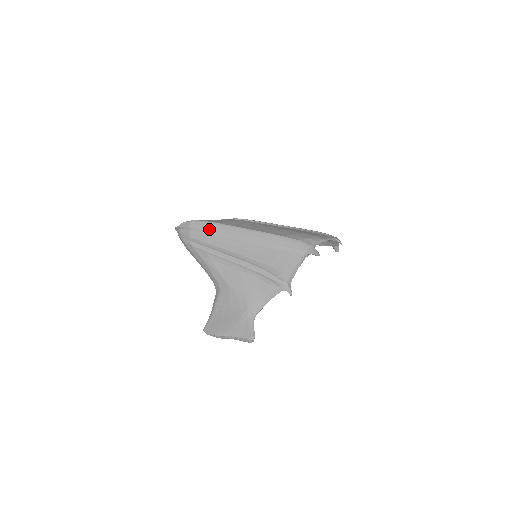
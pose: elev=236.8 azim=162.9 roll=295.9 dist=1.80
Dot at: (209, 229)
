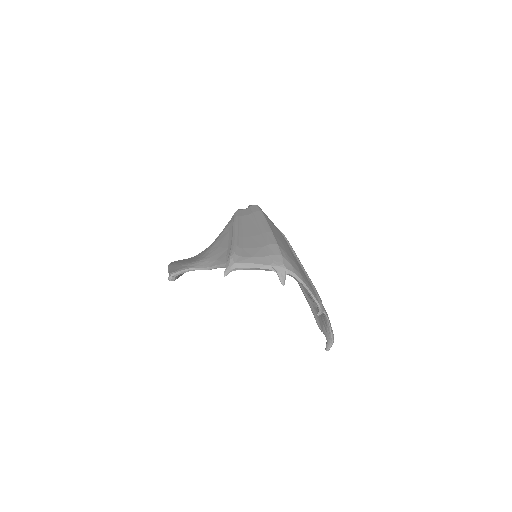
Dot at: (255, 212)
